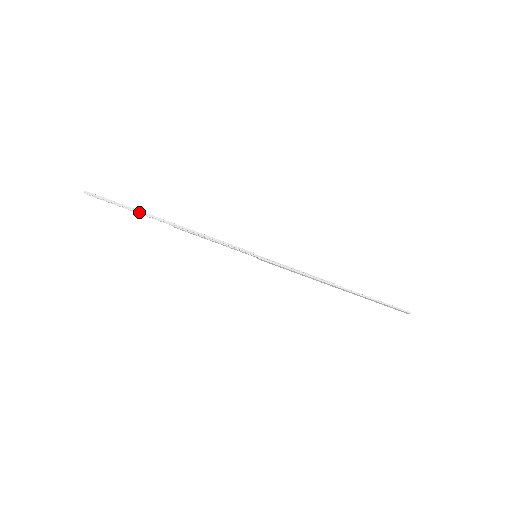
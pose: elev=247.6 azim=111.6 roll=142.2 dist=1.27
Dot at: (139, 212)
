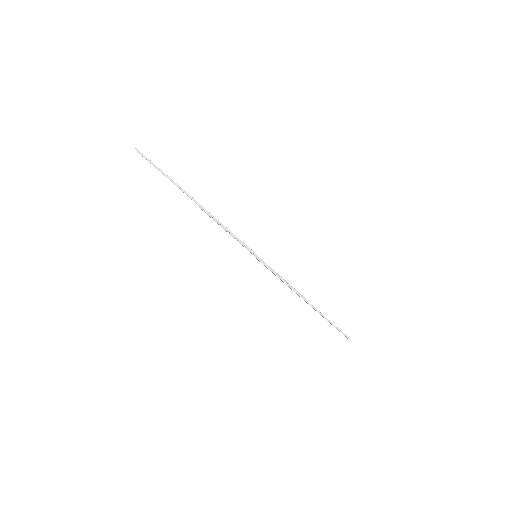
Dot at: (176, 184)
